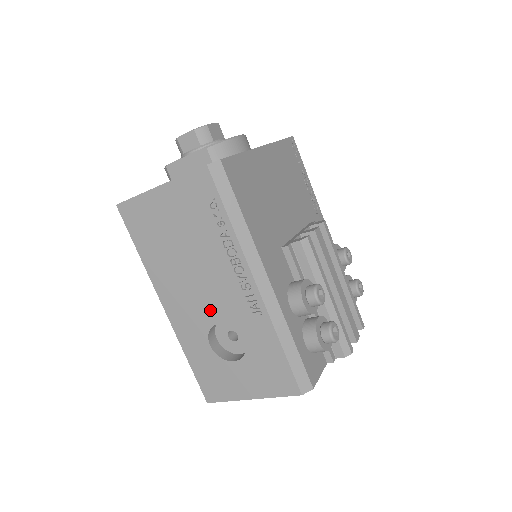
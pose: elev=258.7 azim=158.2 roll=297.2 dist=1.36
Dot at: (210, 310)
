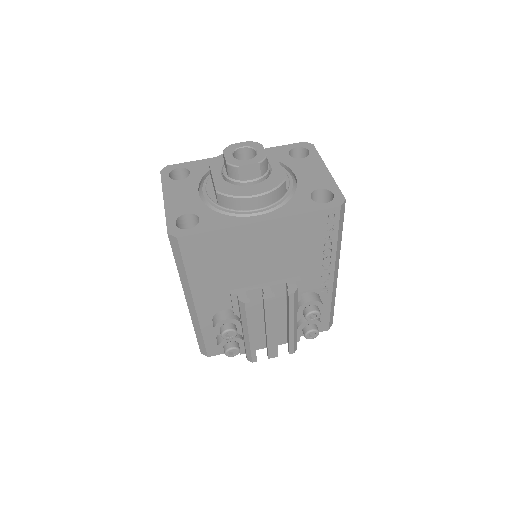
Dot at: occluded
